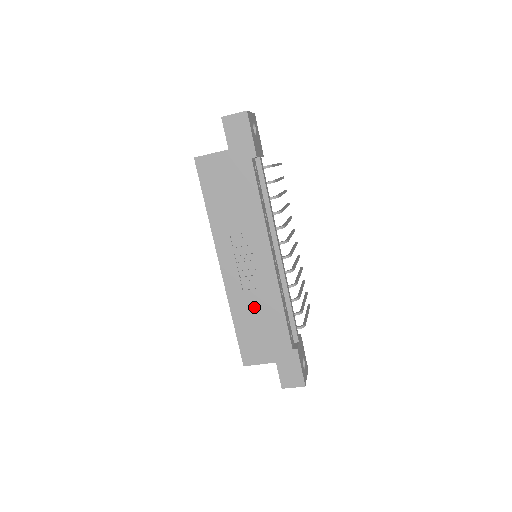
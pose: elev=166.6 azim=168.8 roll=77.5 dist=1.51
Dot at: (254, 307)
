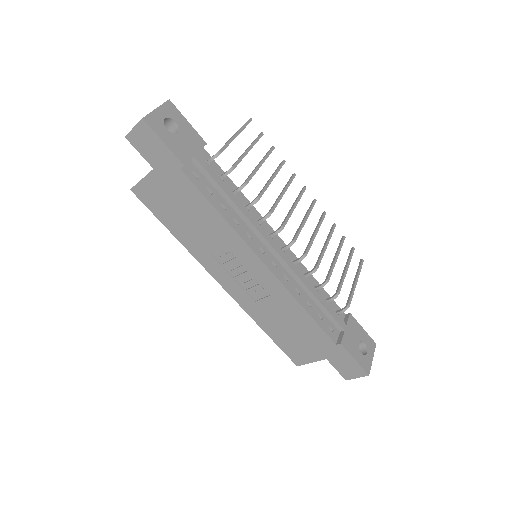
Dot at: (275, 314)
